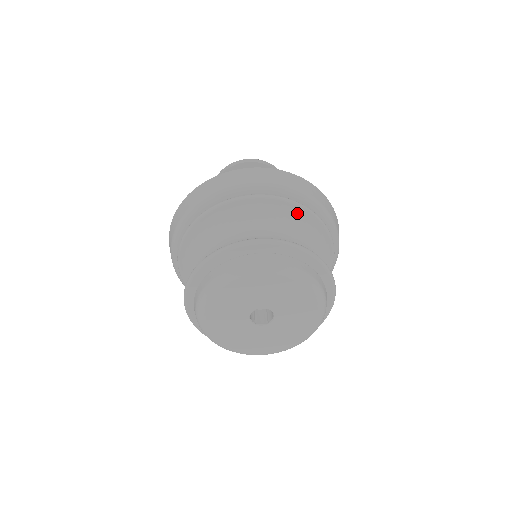
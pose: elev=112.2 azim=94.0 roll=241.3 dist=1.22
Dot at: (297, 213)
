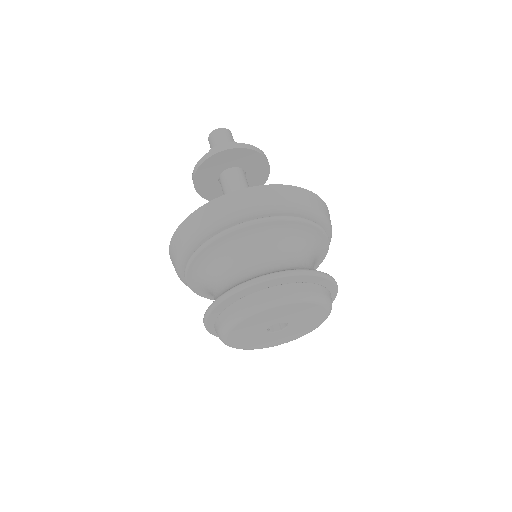
Dot at: (304, 228)
